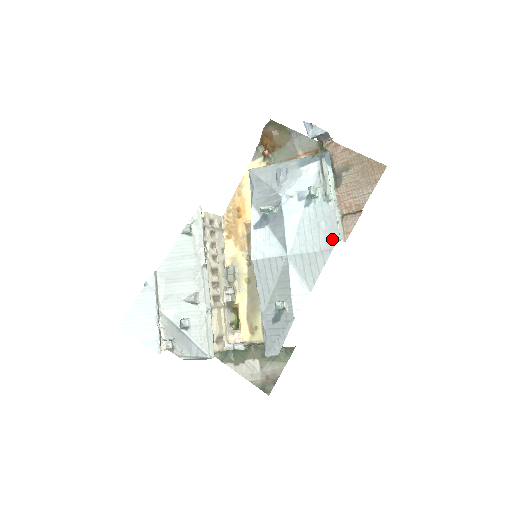
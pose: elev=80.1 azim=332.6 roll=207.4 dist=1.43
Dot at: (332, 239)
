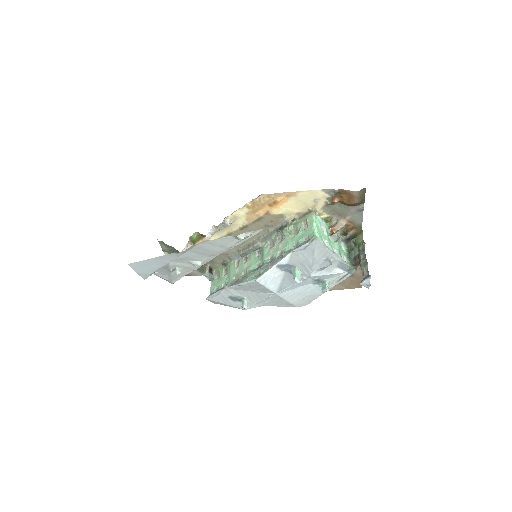
Dot at: (302, 304)
